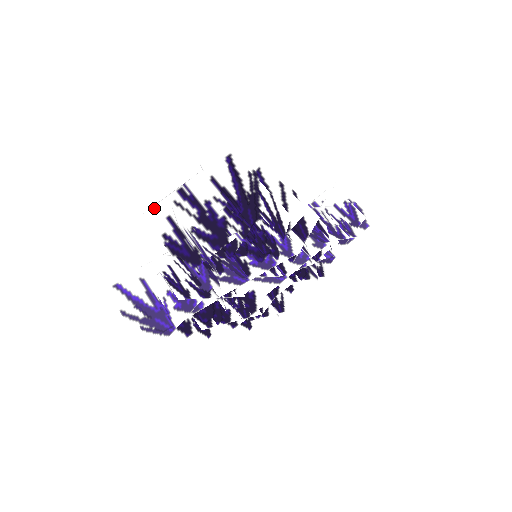
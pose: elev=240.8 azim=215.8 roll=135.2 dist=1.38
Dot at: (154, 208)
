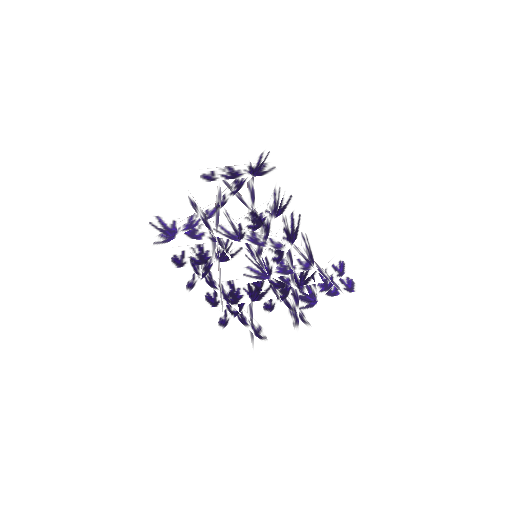
Dot at: (208, 169)
